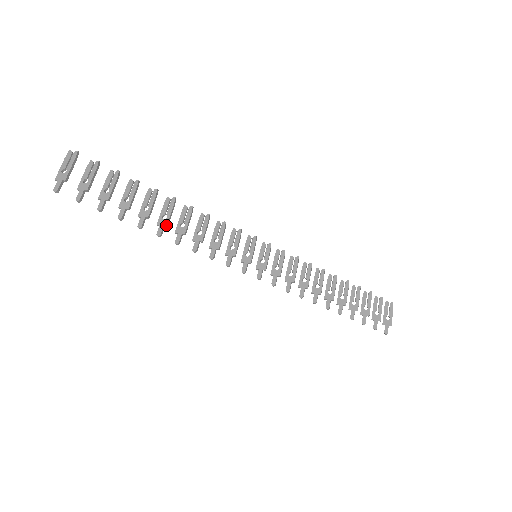
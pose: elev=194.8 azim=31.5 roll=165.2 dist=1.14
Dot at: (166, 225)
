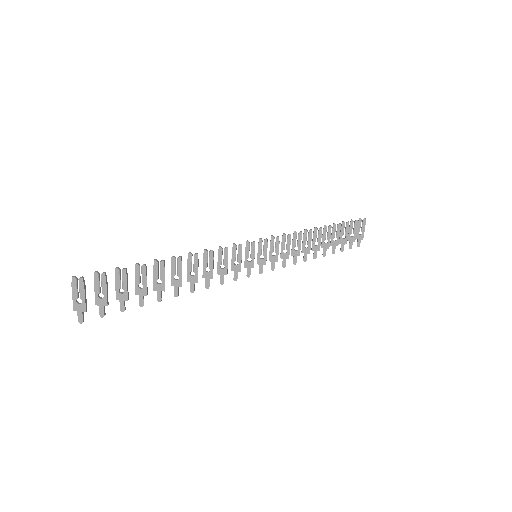
Dot at: occluded
